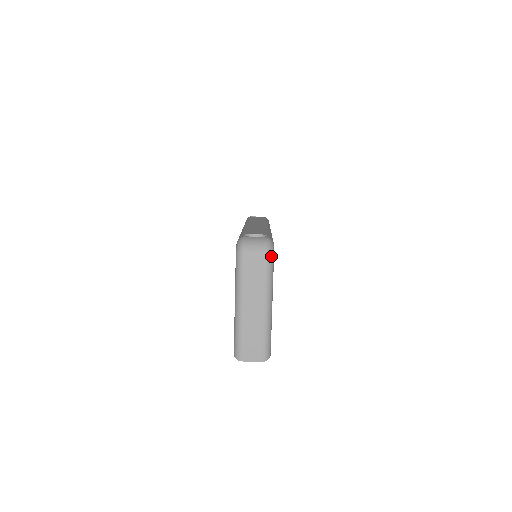
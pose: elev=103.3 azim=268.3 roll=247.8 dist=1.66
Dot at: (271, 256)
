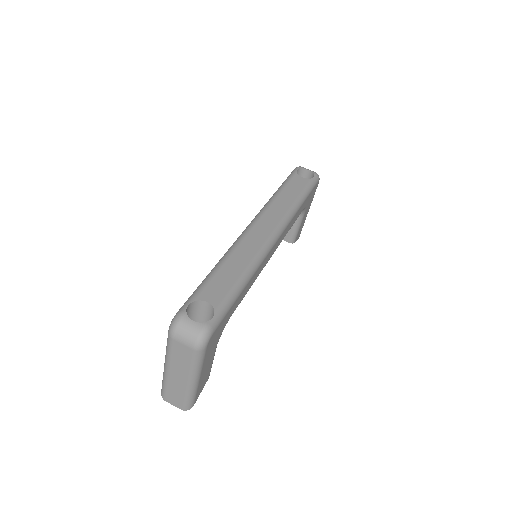
Dot at: (201, 350)
